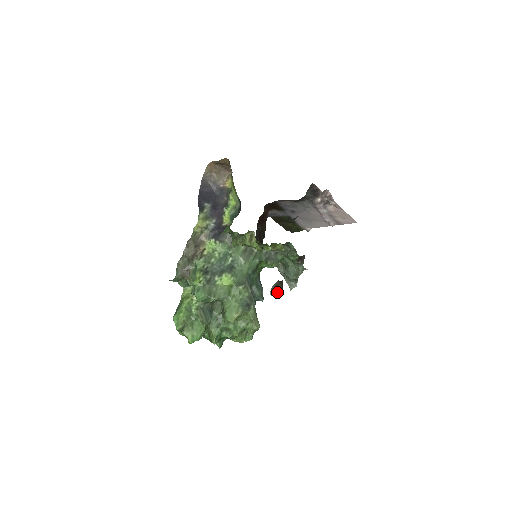
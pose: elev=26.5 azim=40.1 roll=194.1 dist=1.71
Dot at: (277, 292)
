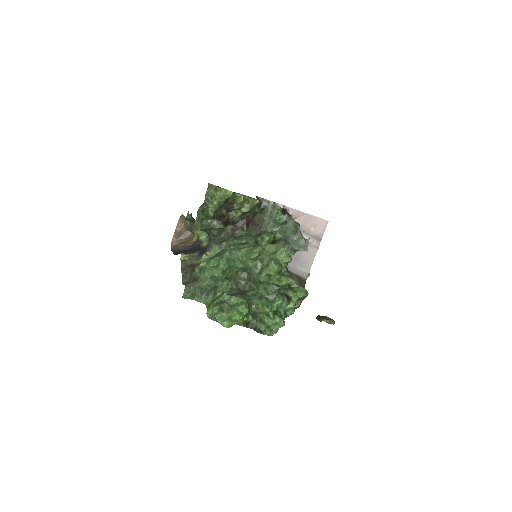
Dot at: (325, 319)
